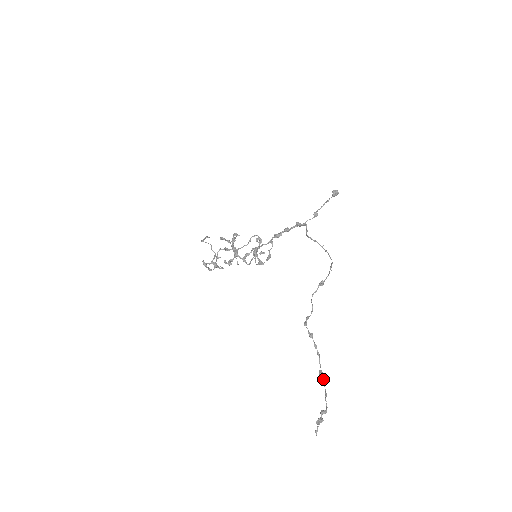
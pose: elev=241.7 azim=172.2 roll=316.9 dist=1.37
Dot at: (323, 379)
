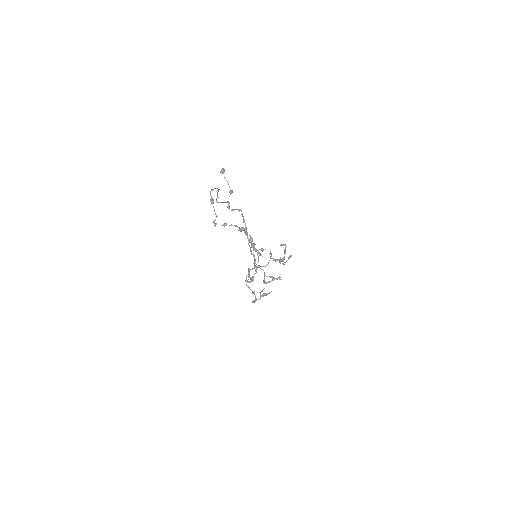
Dot at: (242, 230)
